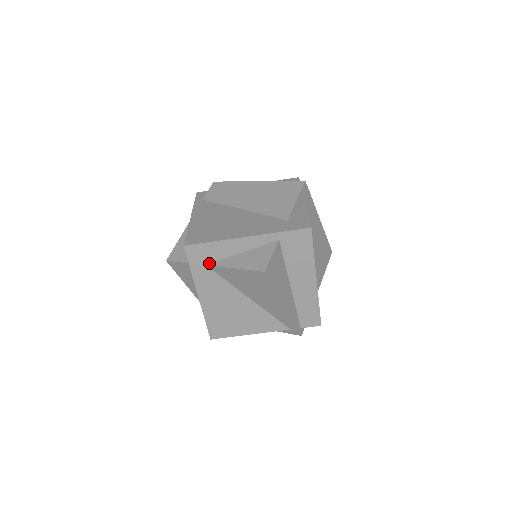
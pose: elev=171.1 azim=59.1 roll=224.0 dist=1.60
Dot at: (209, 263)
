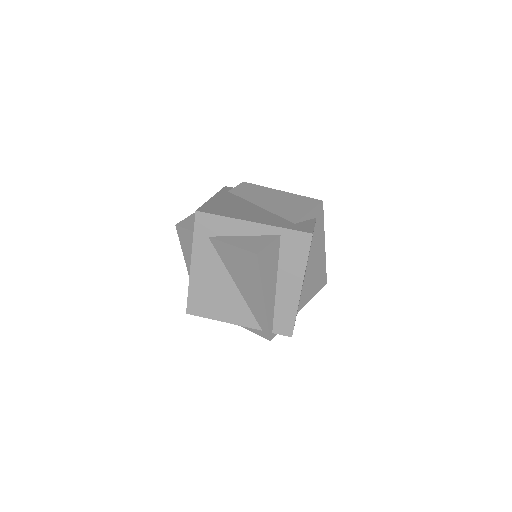
Dot at: (212, 236)
